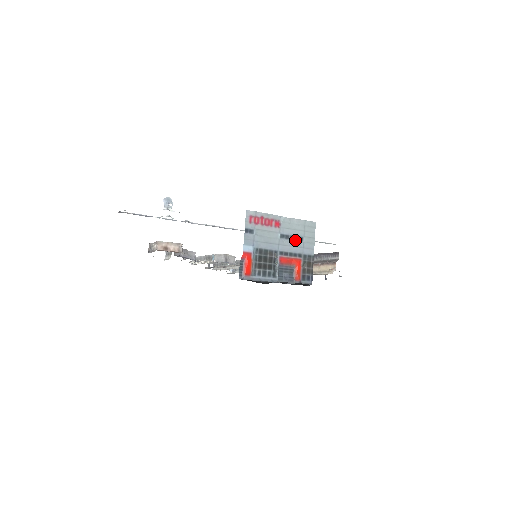
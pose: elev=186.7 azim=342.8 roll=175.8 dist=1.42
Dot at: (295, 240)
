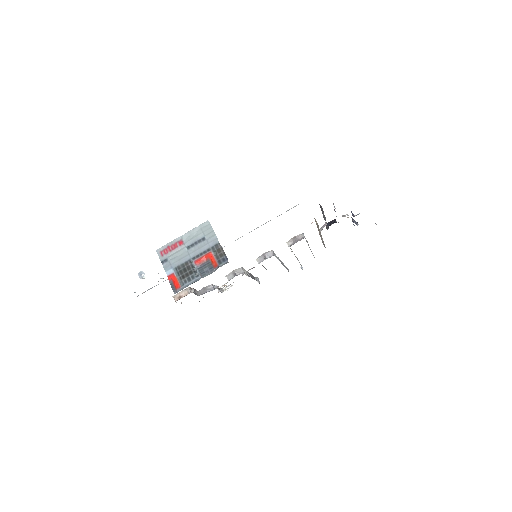
Dot at: (199, 243)
